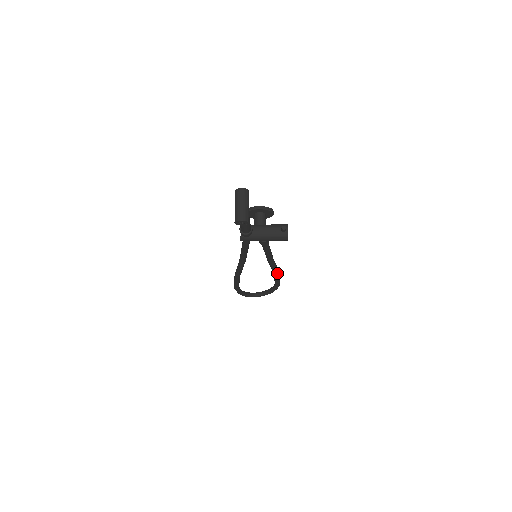
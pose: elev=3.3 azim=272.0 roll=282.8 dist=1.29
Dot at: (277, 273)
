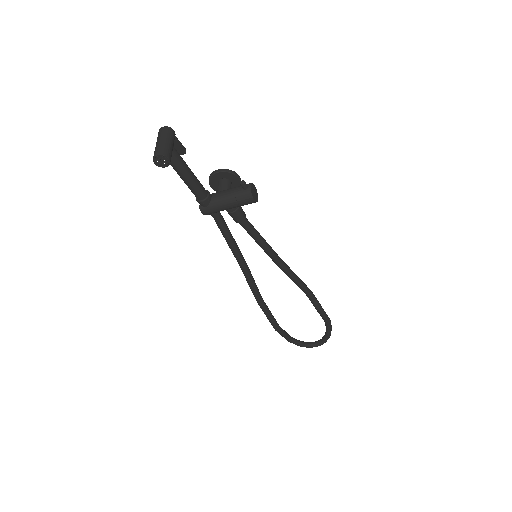
Dot at: (305, 290)
